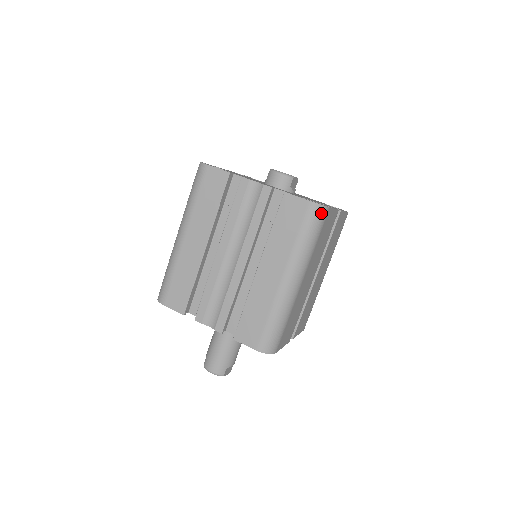
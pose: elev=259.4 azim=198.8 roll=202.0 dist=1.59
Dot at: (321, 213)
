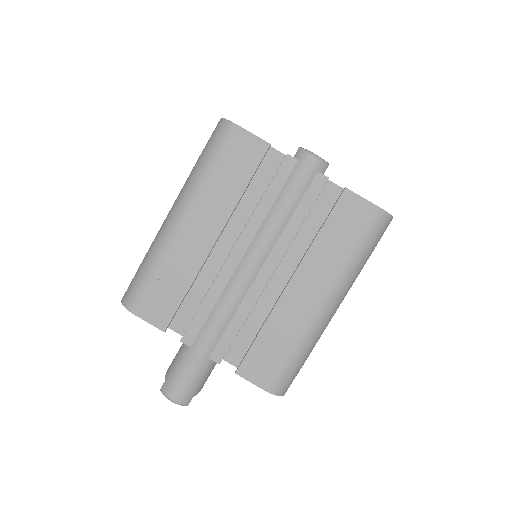
Dot at: (386, 224)
